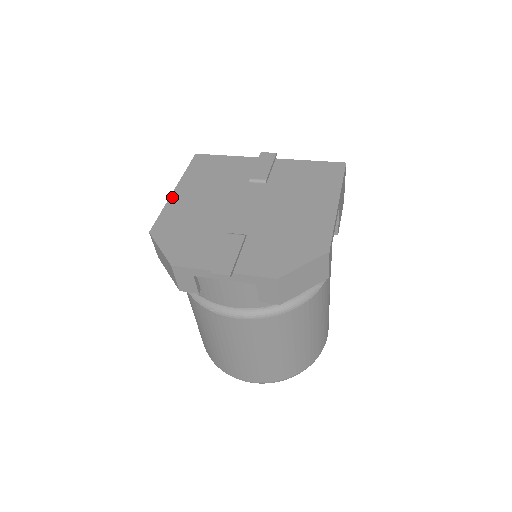
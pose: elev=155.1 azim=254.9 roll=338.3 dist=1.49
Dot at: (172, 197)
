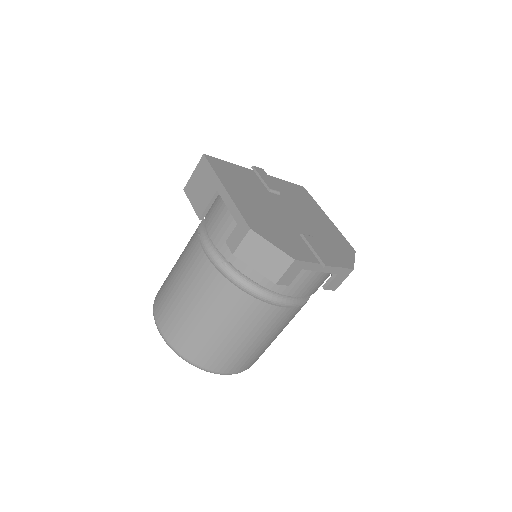
Dot at: (232, 196)
